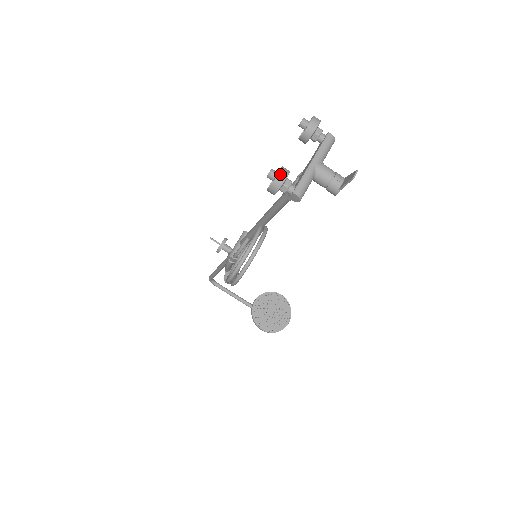
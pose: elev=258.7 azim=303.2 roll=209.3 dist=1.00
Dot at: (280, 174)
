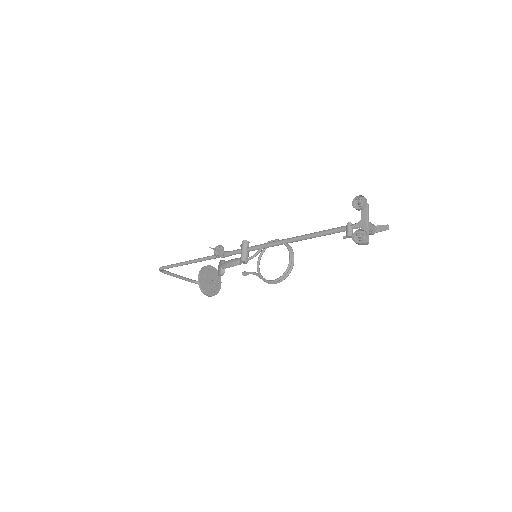
Dot at: (366, 235)
